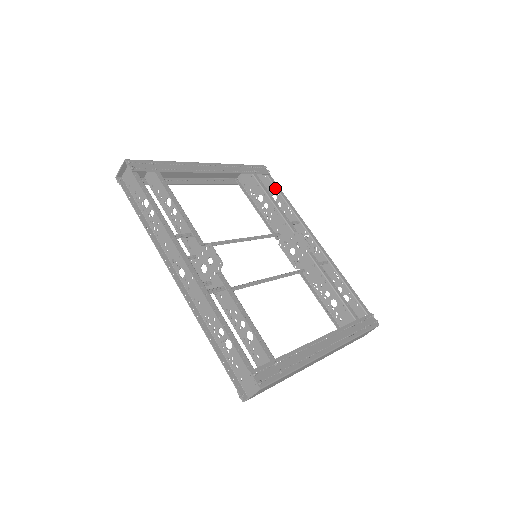
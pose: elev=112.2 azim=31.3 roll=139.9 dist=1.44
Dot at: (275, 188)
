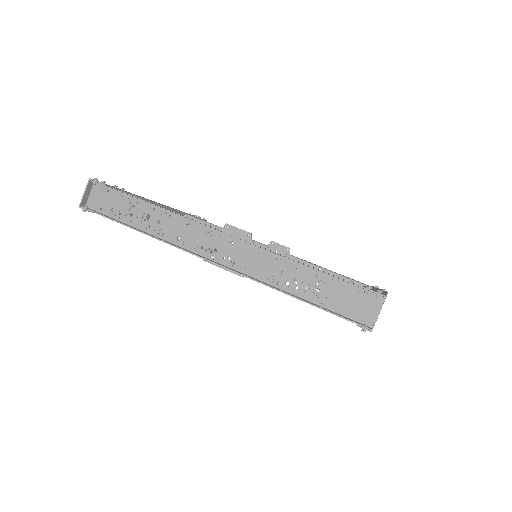
Dot at: occluded
